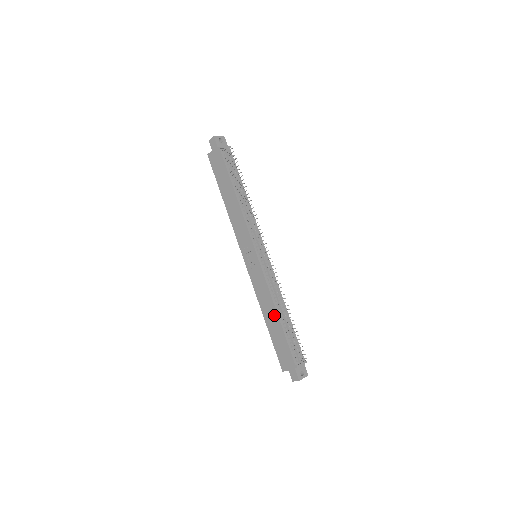
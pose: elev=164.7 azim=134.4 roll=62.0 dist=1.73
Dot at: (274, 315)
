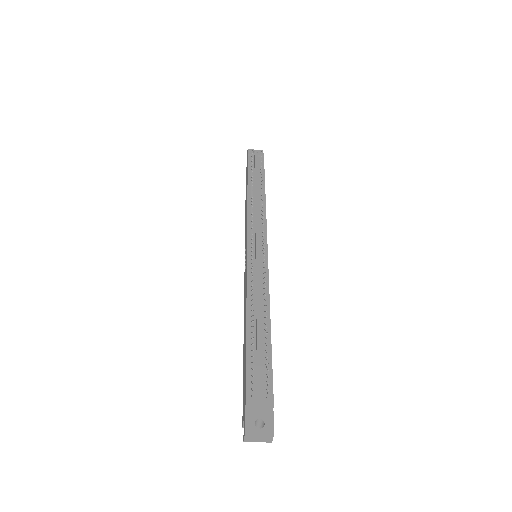
Dot at: (245, 323)
